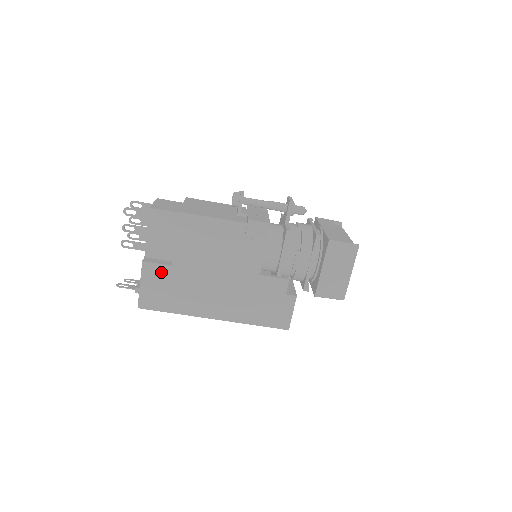
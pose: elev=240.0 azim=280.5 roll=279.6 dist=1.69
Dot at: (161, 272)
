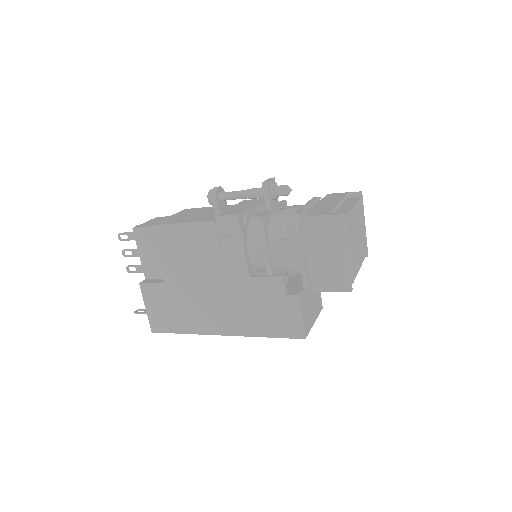
Dot at: (158, 292)
